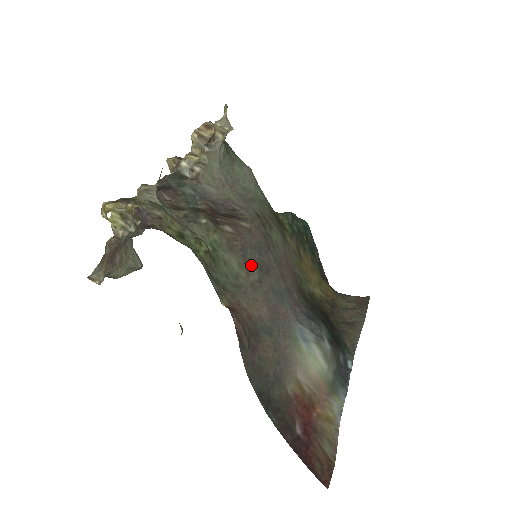
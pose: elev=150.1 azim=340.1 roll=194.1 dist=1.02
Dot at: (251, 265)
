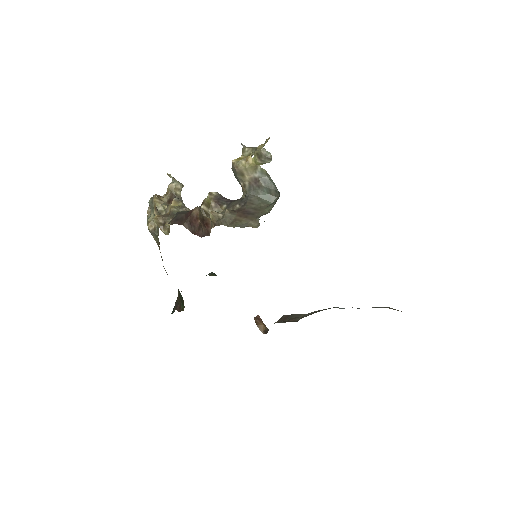
Dot at: occluded
